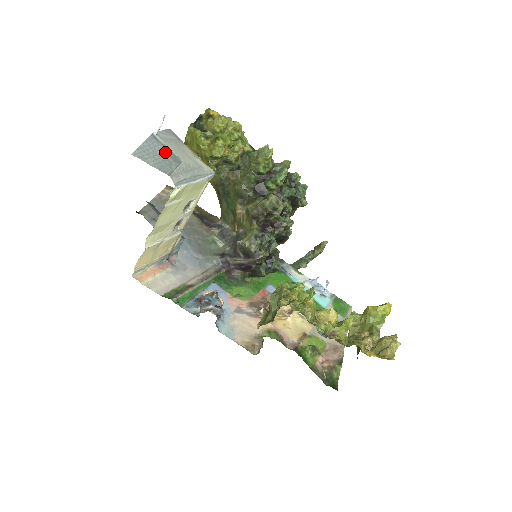
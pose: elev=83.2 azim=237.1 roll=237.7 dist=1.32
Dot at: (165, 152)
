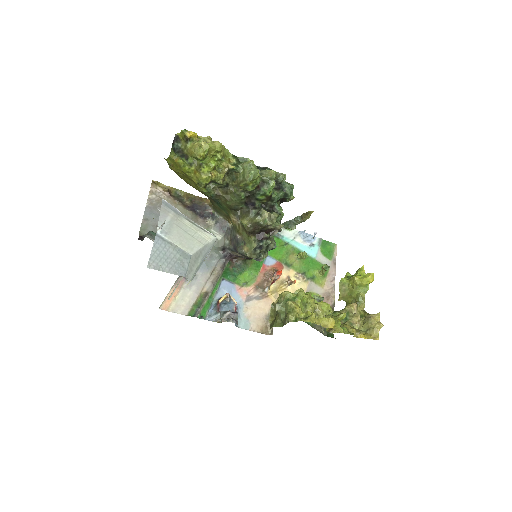
Dot at: (174, 251)
